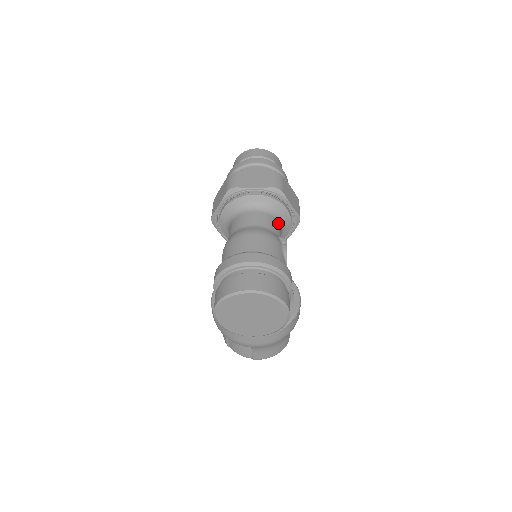
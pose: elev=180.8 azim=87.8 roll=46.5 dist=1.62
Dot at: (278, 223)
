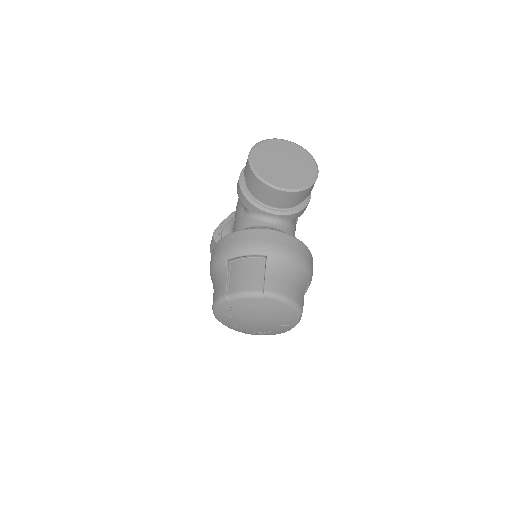
Dot at: occluded
